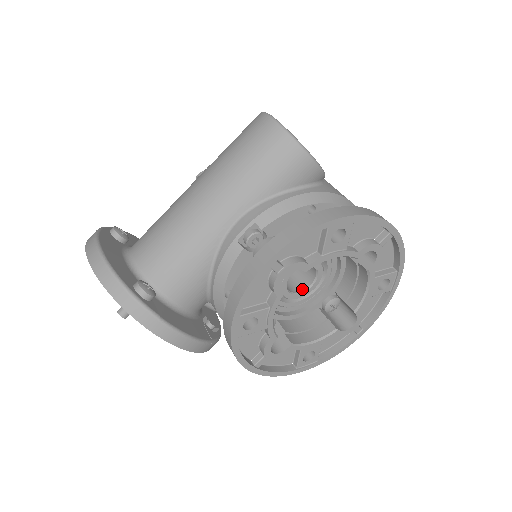
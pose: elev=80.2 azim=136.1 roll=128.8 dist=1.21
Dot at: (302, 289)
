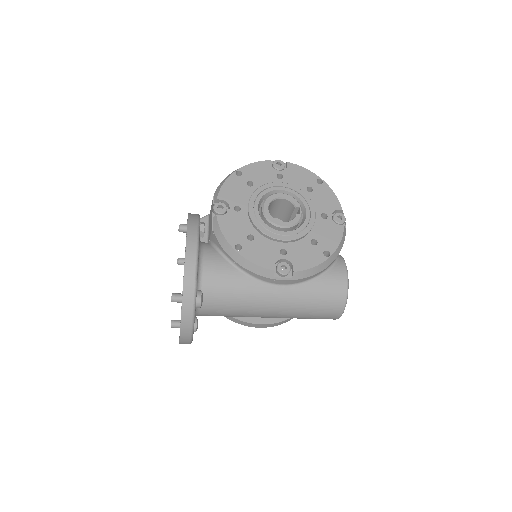
Dot at: occluded
